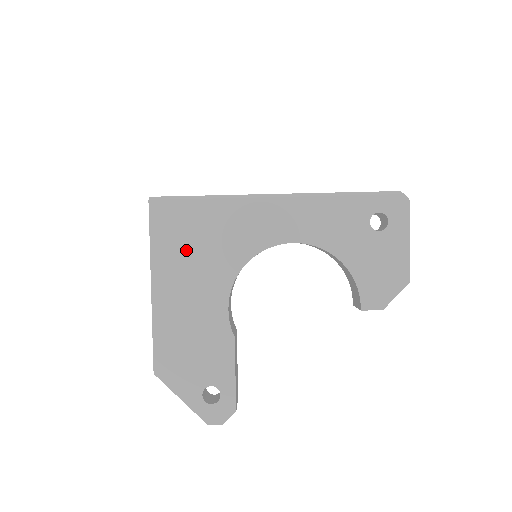
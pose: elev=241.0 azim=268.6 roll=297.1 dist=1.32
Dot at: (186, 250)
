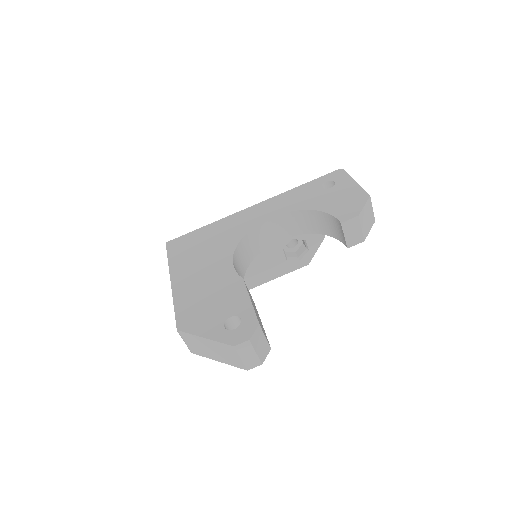
Dot at: (195, 252)
